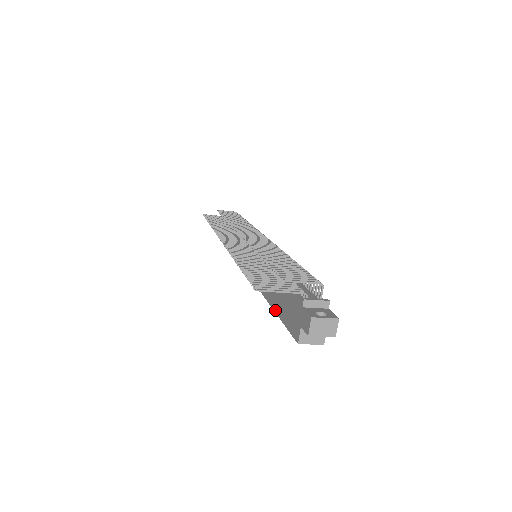
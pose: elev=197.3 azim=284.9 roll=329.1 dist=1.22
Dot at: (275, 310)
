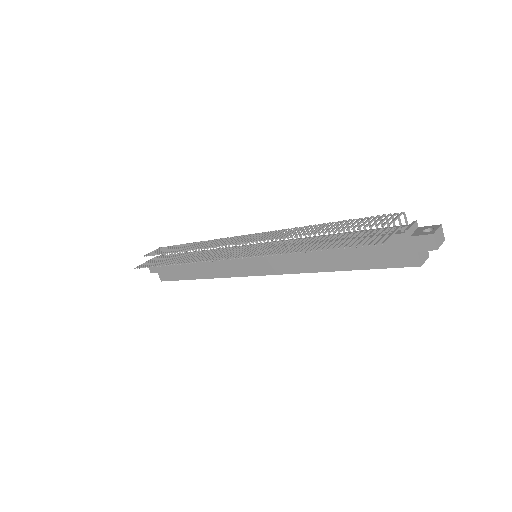
Dot at: (353, 269)
